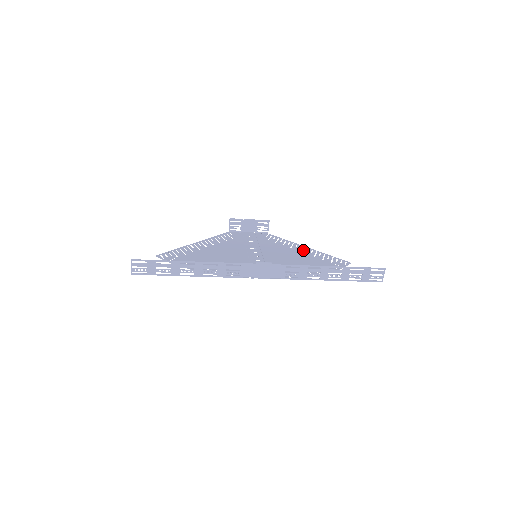
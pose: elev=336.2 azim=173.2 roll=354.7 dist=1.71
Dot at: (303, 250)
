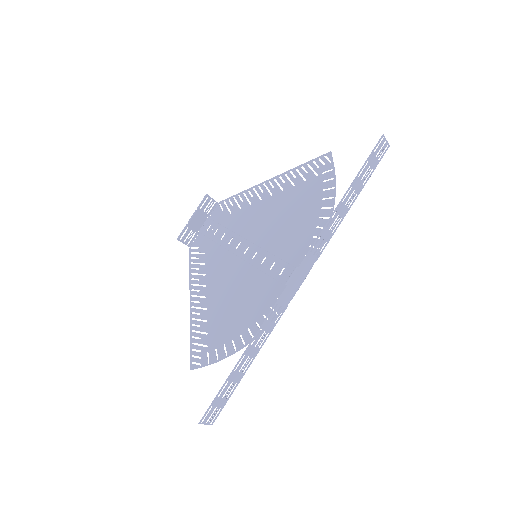
Dot at: (274, 189)
